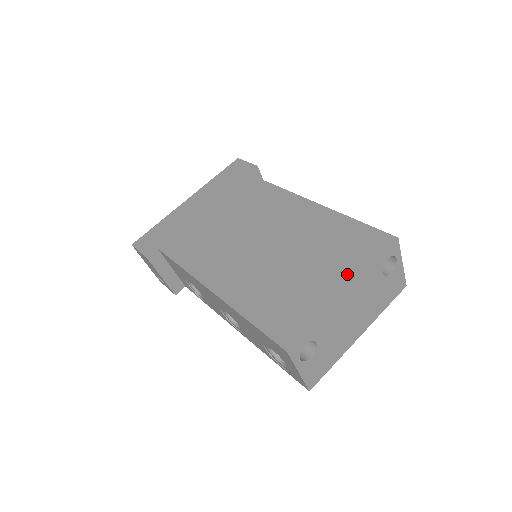
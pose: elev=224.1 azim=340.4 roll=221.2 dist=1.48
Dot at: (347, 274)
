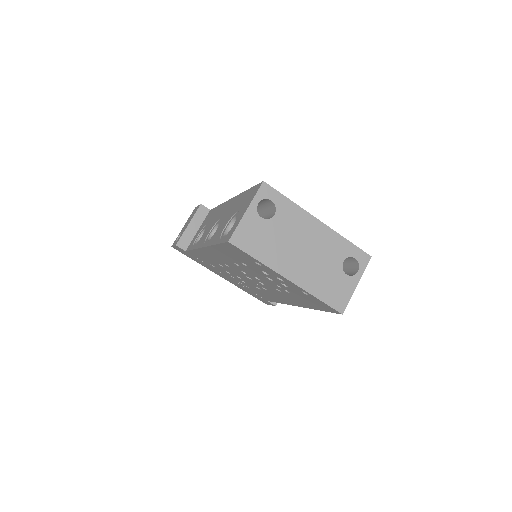
Dot at: occluded
